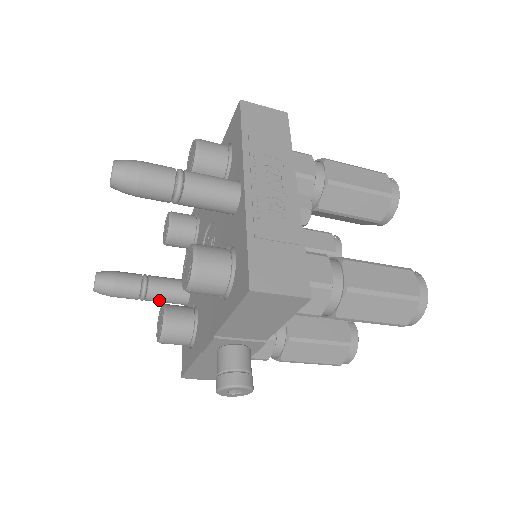
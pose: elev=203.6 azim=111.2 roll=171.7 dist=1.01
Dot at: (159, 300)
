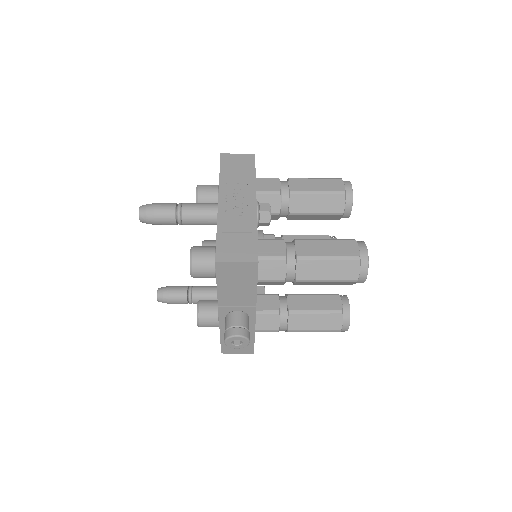
Dot at: occluded
